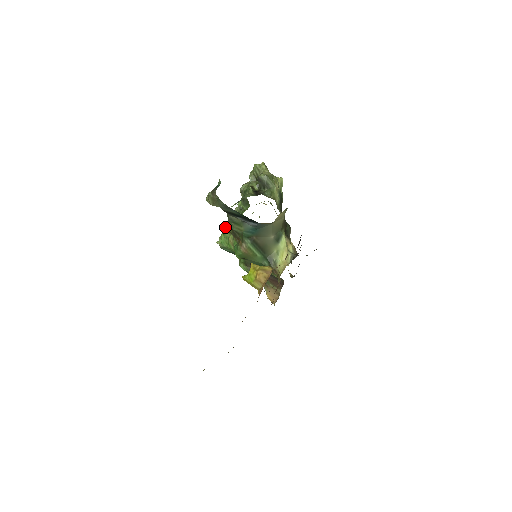
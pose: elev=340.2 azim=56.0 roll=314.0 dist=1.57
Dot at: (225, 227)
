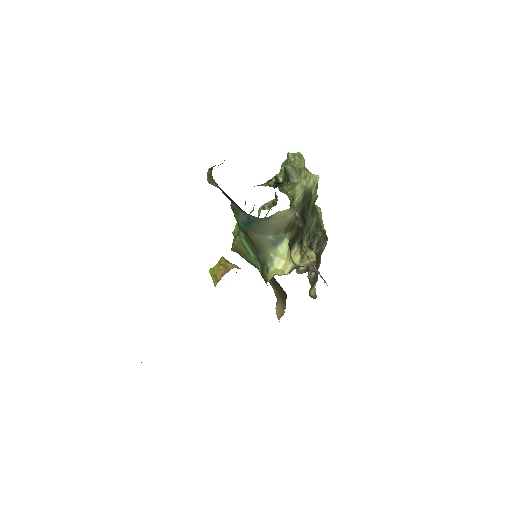
Dot at: occluded
